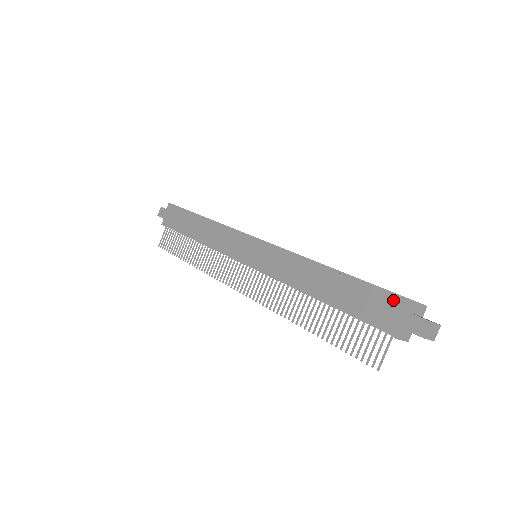
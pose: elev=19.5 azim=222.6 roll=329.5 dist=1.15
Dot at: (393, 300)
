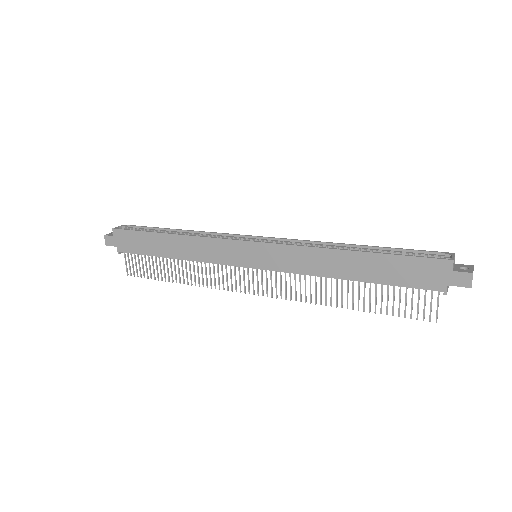
Dot at: (430, 264)
